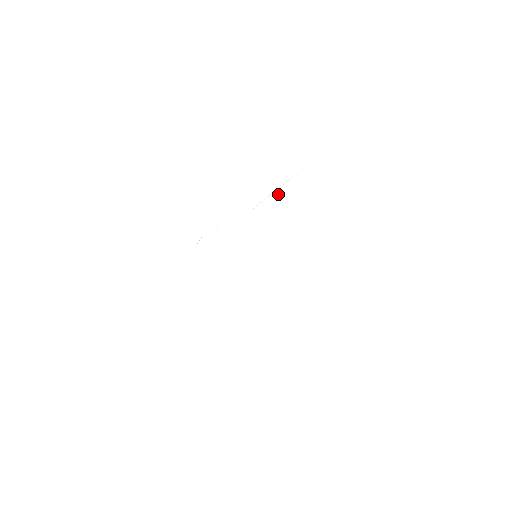
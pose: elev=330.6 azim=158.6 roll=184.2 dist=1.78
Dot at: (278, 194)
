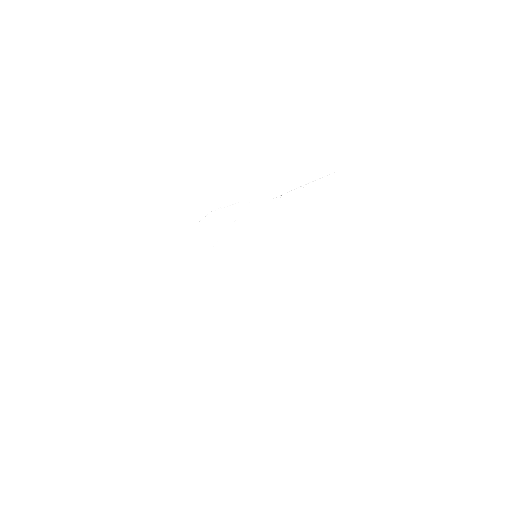
Dot at: (301, 192)
